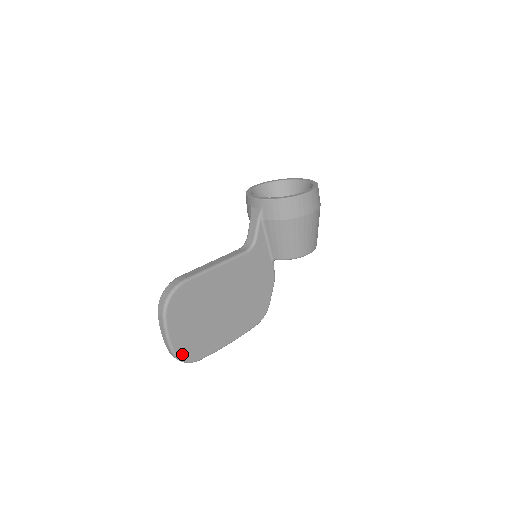
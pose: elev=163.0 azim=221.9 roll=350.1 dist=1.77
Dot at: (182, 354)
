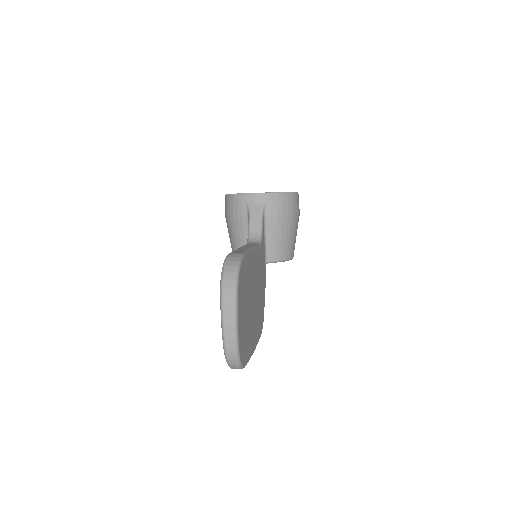
Dot at: (240, 352)
